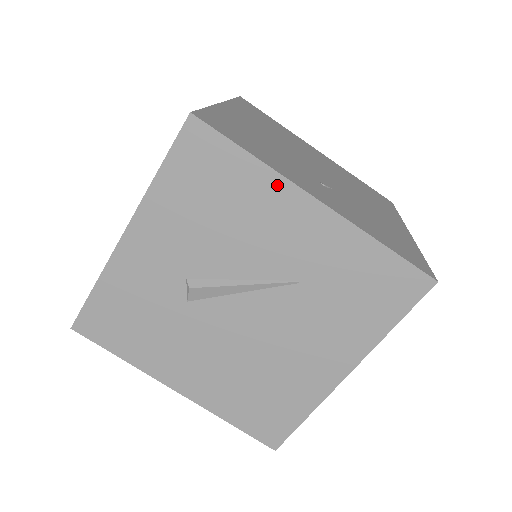
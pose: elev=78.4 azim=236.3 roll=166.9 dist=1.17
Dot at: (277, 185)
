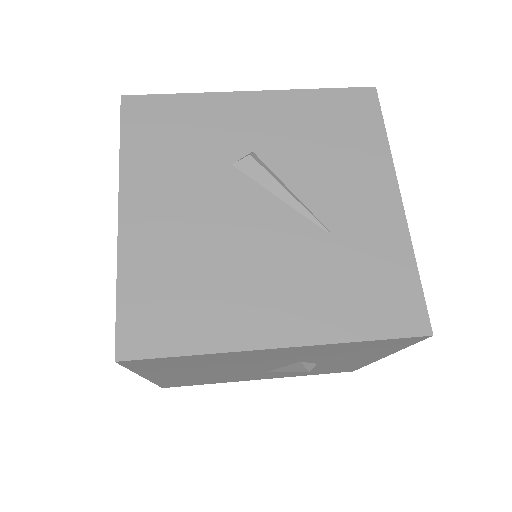
Dot at: (384, 164)
